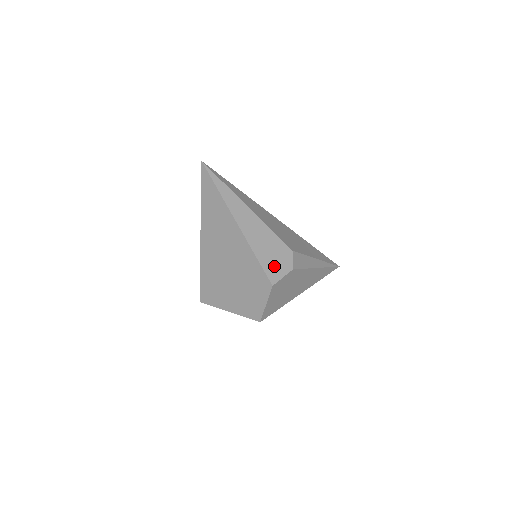
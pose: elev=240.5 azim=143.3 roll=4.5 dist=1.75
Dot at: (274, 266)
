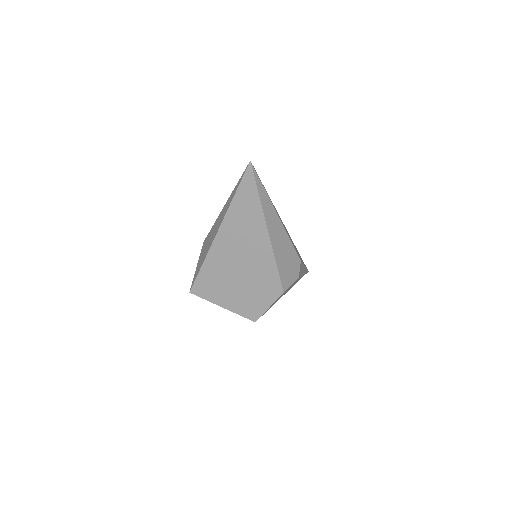
Dot at: (287, 274)
